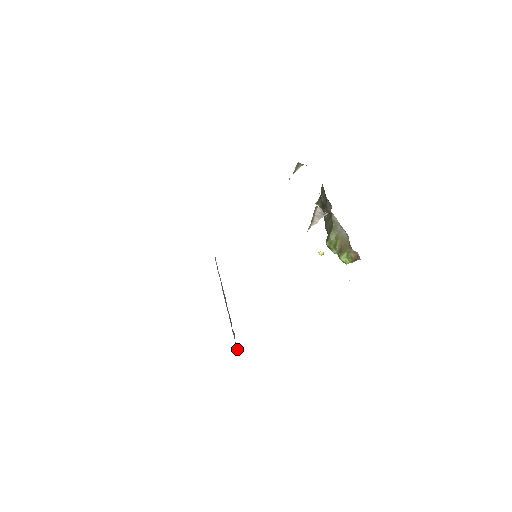
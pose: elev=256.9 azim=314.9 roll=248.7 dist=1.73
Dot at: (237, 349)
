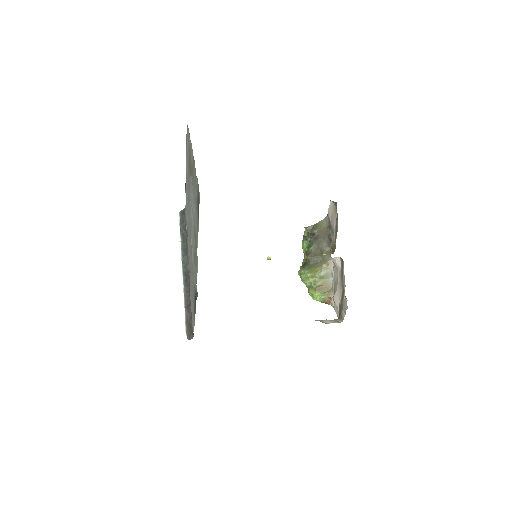
Dot at: (188, 330)
